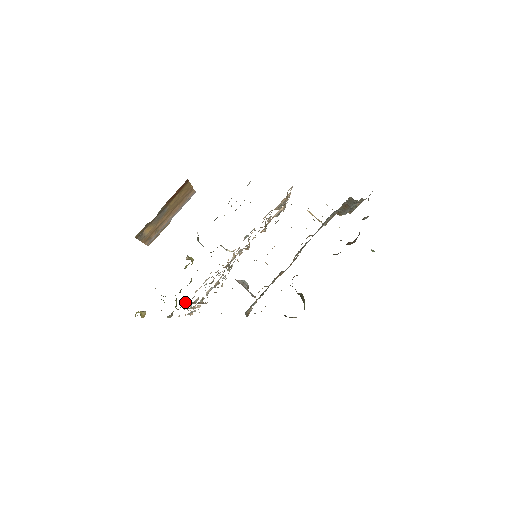
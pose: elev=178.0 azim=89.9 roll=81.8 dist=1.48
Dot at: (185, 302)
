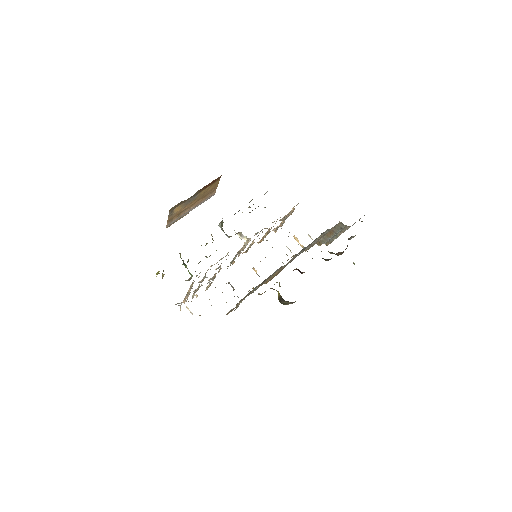
Dot at: occluded
